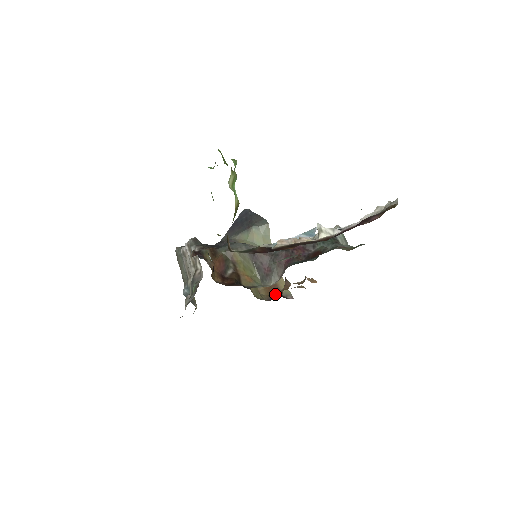
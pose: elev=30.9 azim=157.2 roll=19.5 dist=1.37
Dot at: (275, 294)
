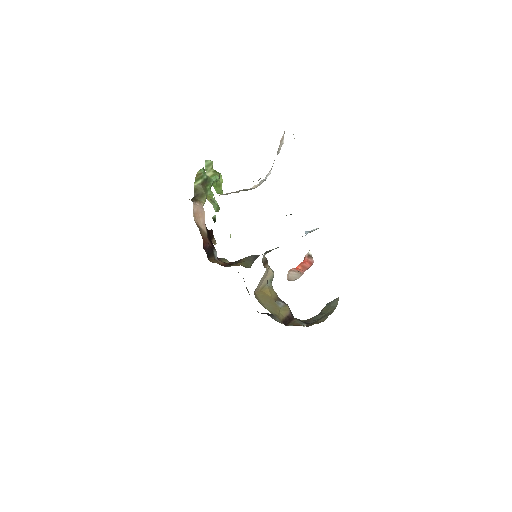
Dot at: occluded
